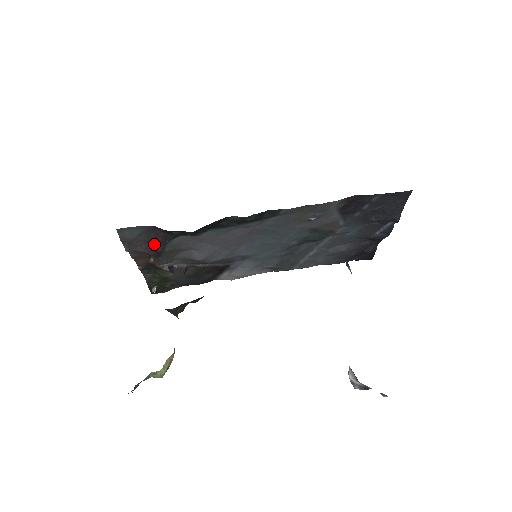
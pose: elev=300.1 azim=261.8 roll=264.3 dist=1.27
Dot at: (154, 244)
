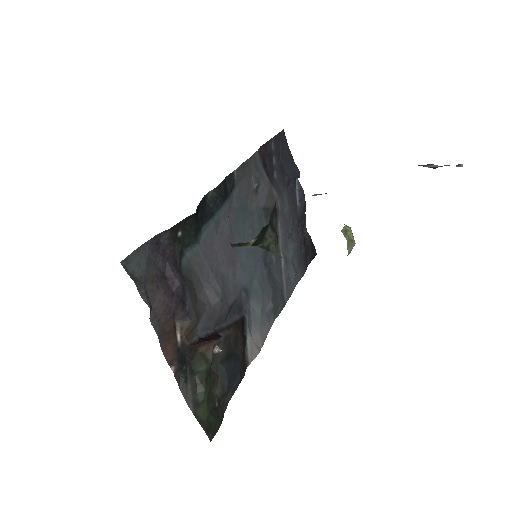
Dot at: (169, 280)
